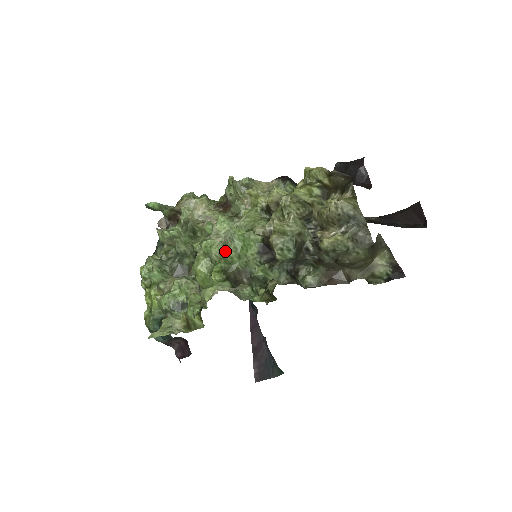
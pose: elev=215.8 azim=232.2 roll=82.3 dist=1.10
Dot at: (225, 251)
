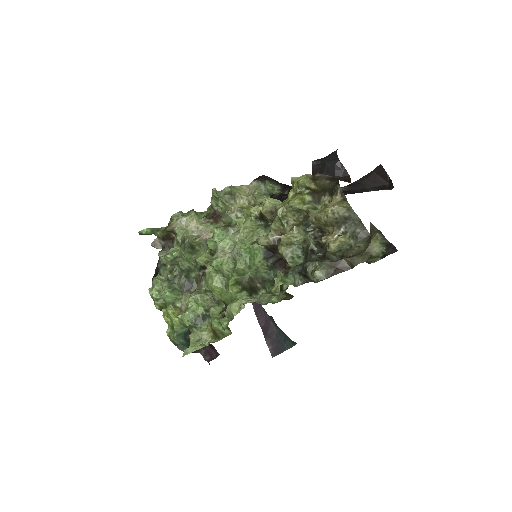
Dot at: (236, 266)
